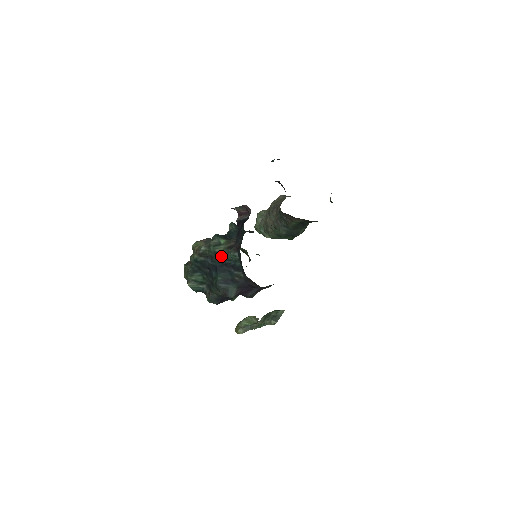
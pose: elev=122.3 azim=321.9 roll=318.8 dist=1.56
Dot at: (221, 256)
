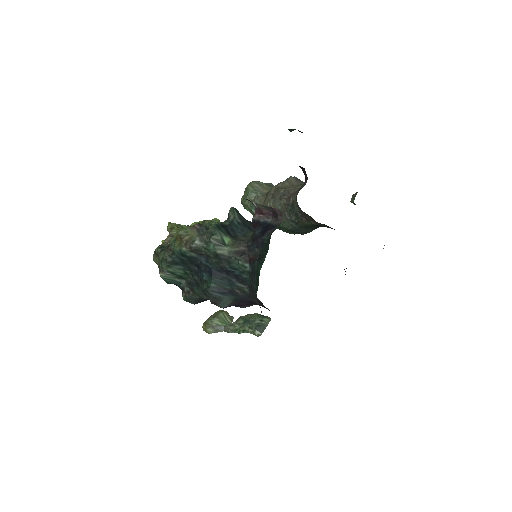
Dot at: (223, 260)
